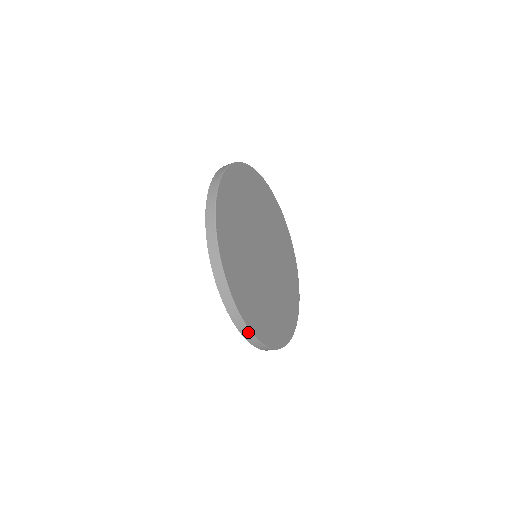
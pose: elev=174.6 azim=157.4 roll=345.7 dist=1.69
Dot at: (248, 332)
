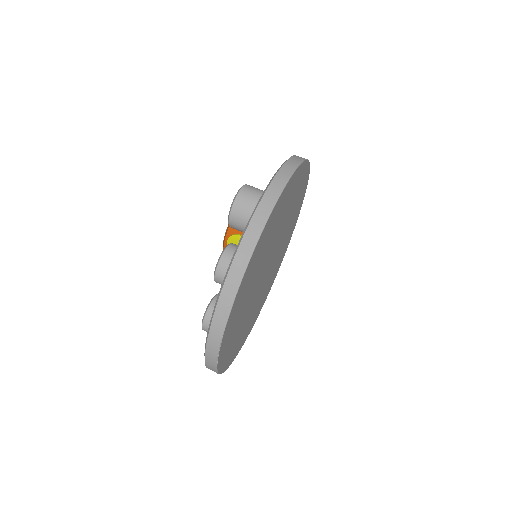
Dot at: (216, 372)
